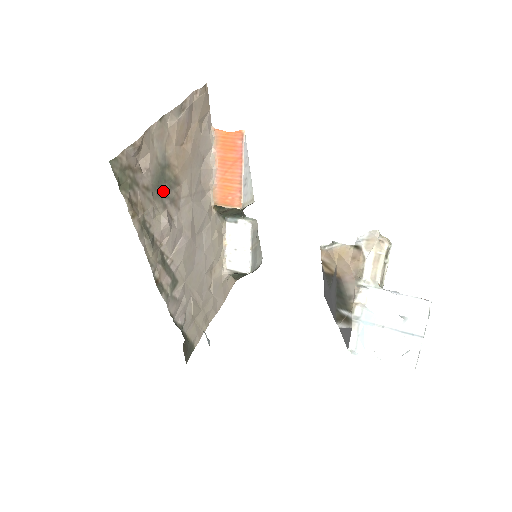
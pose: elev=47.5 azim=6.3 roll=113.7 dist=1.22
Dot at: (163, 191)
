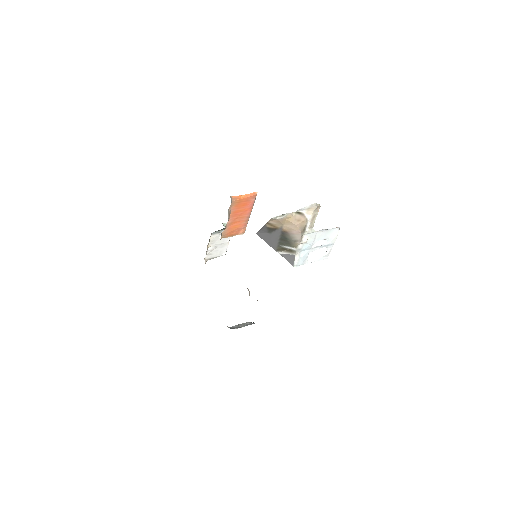
Dot at: occluded
